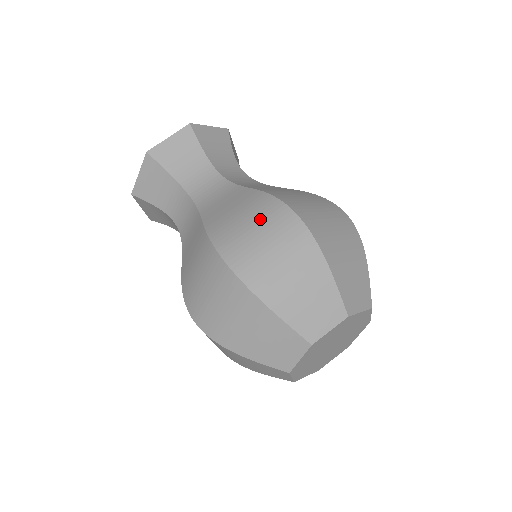
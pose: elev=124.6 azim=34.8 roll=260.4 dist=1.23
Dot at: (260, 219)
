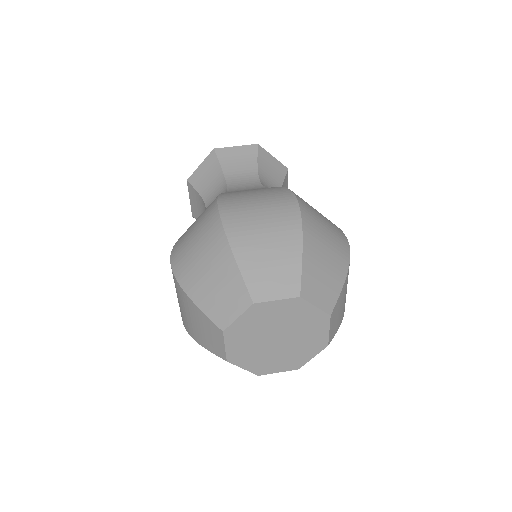
Dot at: occluded
